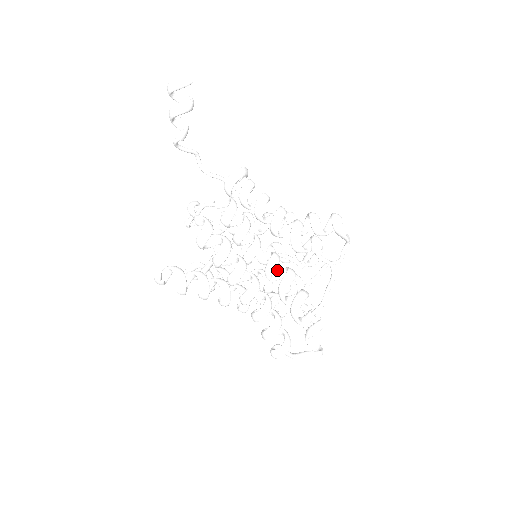
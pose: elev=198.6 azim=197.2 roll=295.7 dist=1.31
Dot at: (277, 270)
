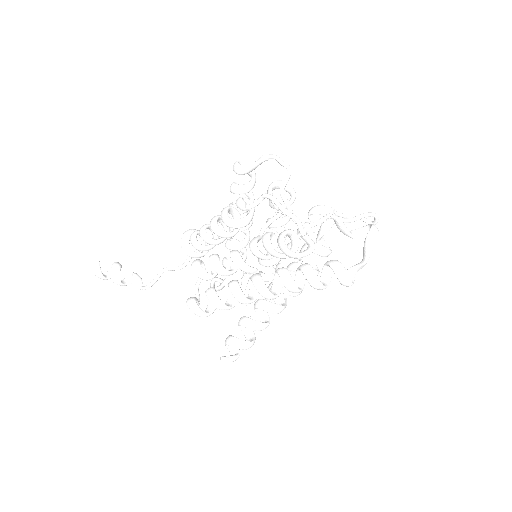
Dot at: occluded
